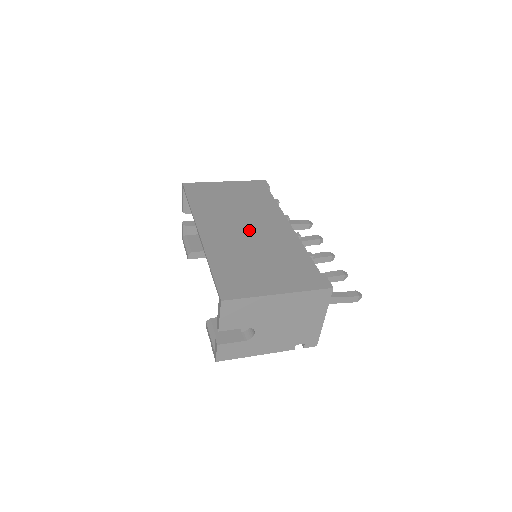
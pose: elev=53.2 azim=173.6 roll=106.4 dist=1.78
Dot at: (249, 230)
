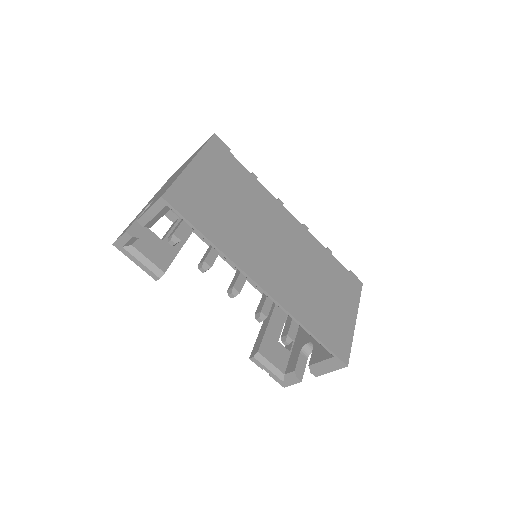
Dot at: (283, 250)
